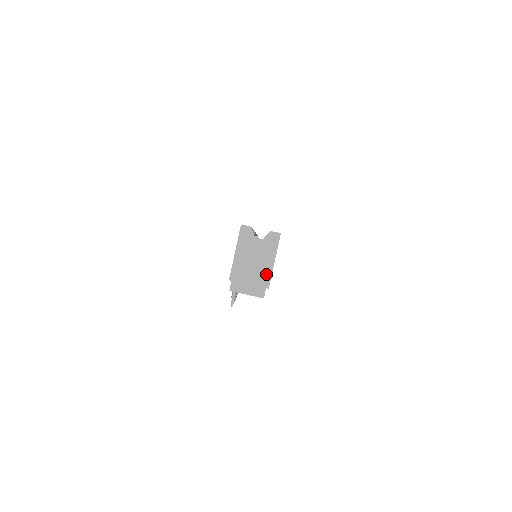
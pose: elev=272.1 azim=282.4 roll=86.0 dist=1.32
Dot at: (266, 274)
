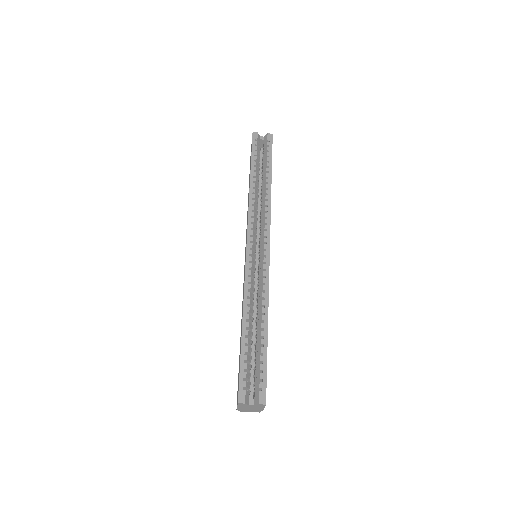
Dot at: (260, 410)
